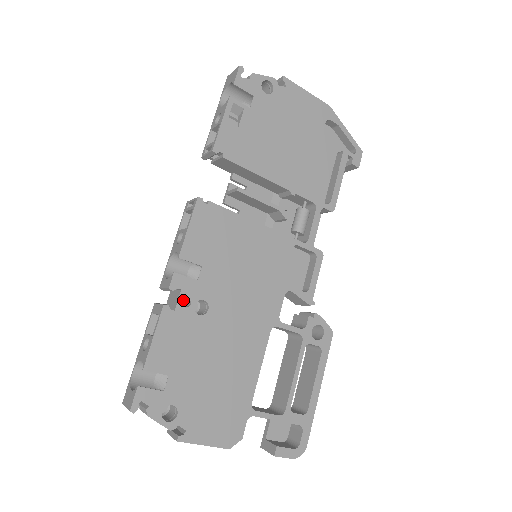
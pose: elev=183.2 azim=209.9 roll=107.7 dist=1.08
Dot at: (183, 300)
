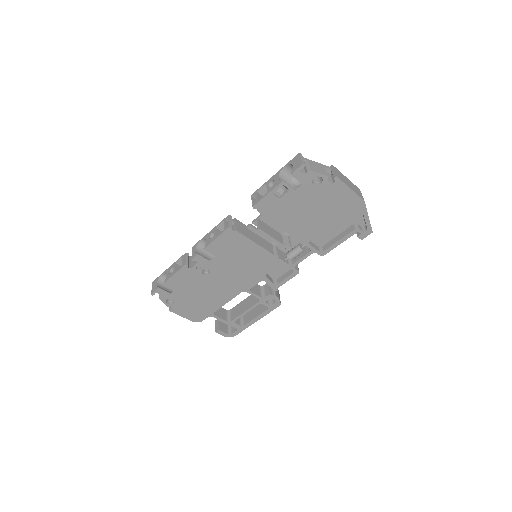
Dot at: occluded
